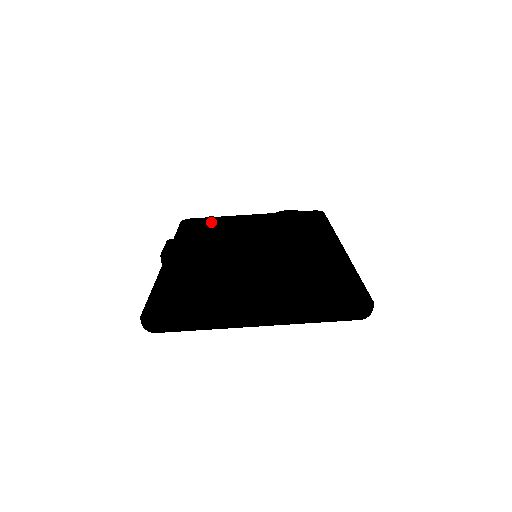
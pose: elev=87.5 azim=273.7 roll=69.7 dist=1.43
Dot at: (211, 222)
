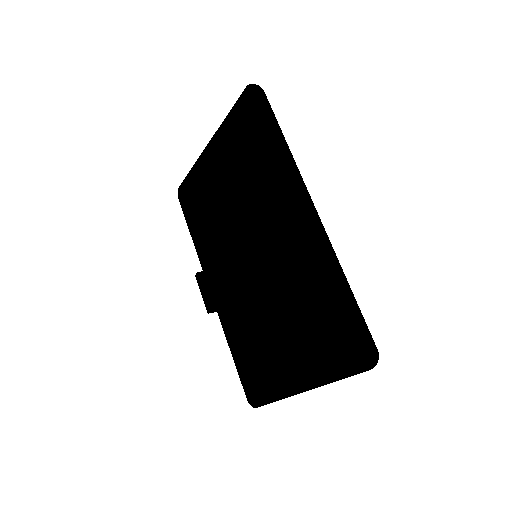
Dot at: (194, 190)
